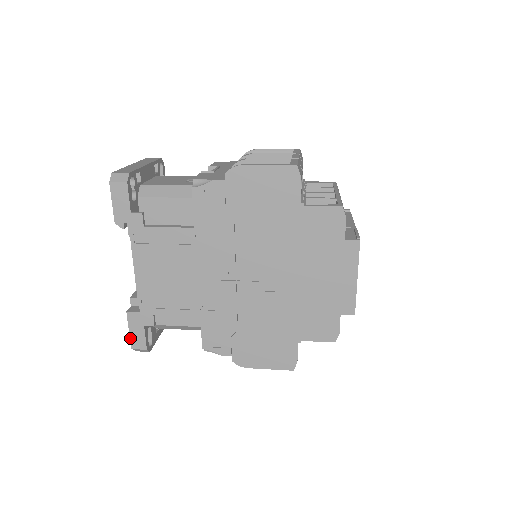
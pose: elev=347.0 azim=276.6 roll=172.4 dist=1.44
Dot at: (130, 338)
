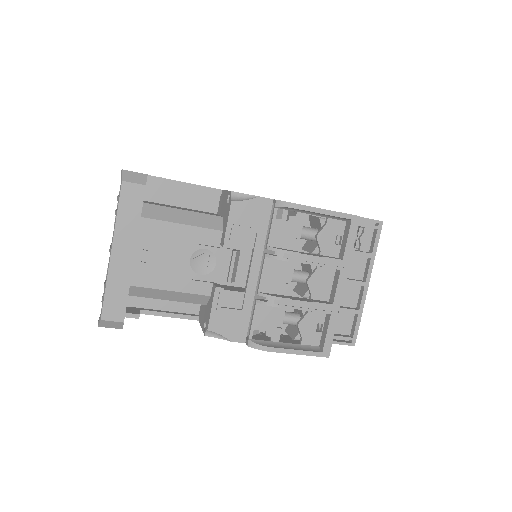
Dot at: occluded
